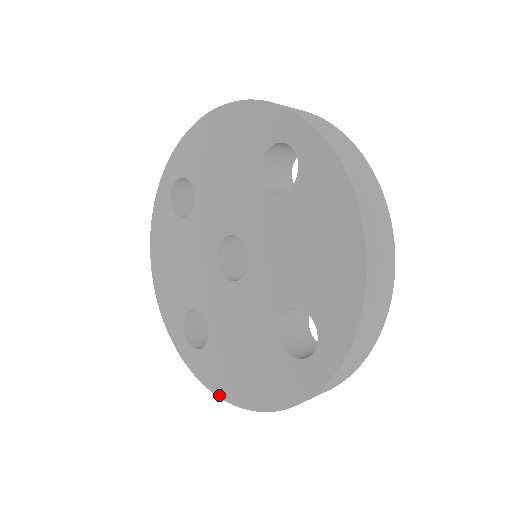
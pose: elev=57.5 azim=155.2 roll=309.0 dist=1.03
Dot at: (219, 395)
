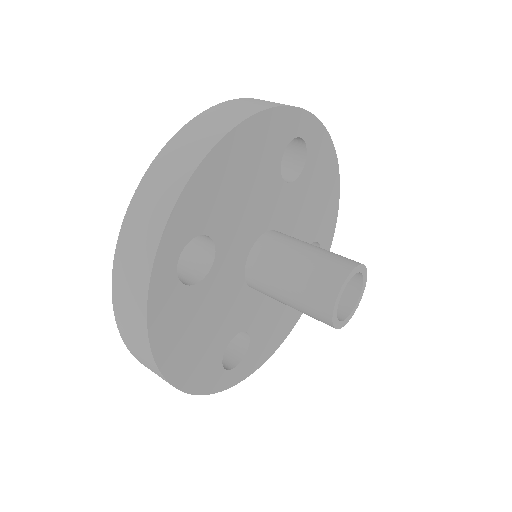
Dot at: occluded
